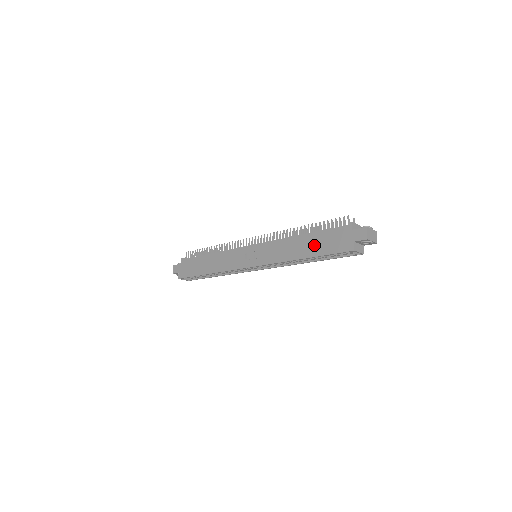
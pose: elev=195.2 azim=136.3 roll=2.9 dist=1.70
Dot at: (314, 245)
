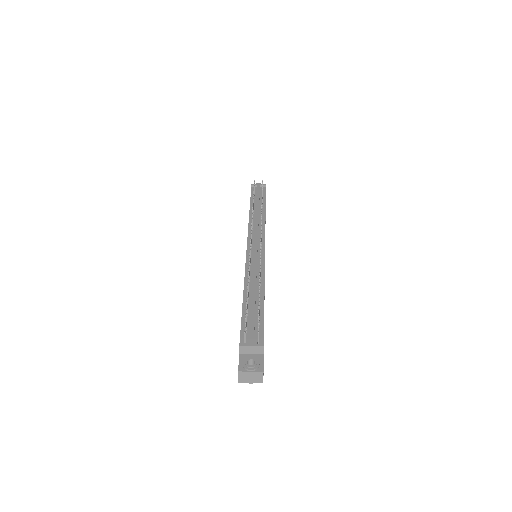
Dot at: occluded
